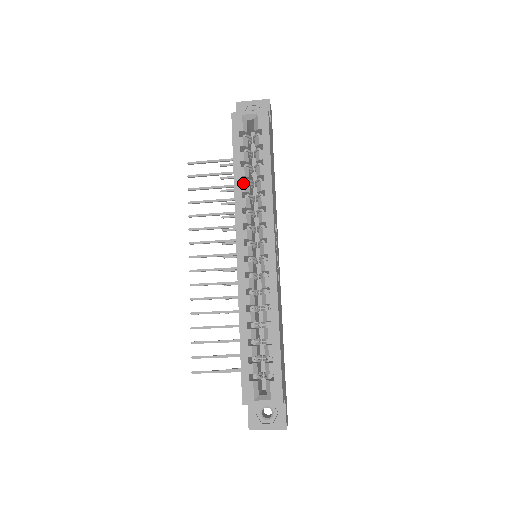
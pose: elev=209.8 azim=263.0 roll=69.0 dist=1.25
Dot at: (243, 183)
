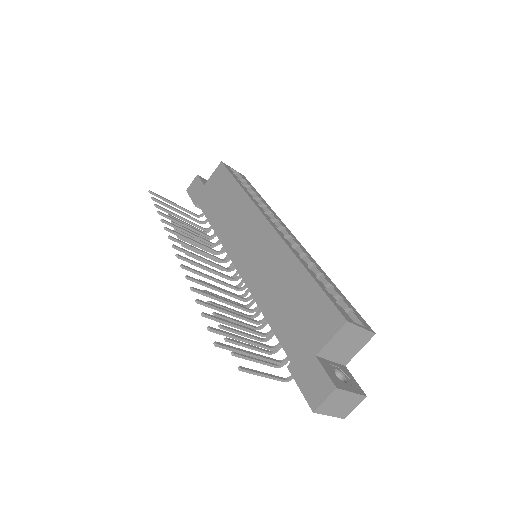
Dot at: occluded
